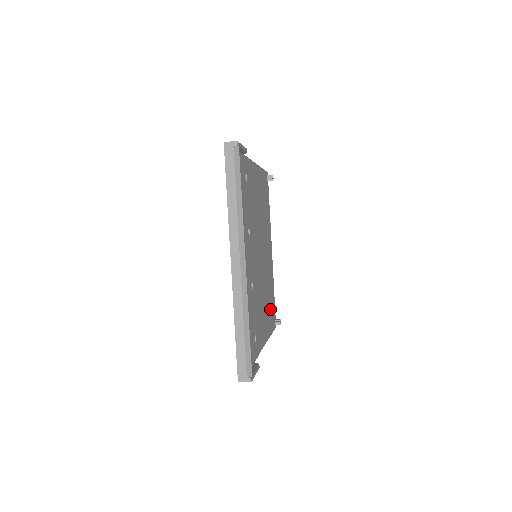
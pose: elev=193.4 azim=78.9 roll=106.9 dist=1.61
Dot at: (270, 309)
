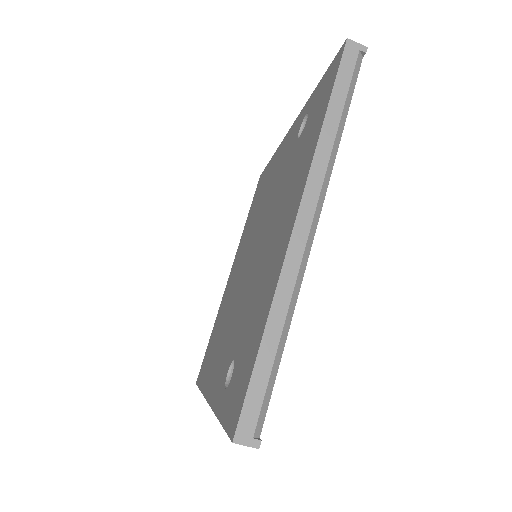
Dot at: occluded
